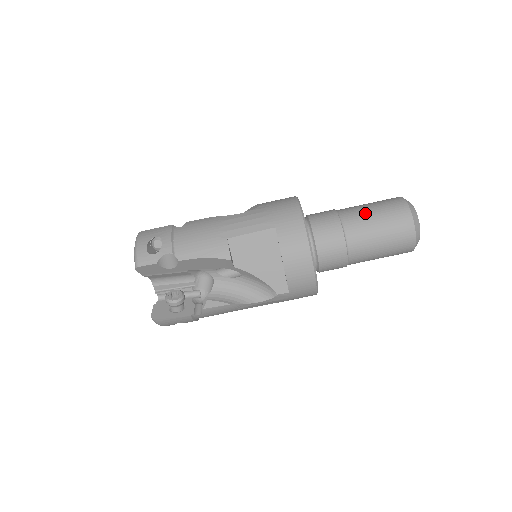
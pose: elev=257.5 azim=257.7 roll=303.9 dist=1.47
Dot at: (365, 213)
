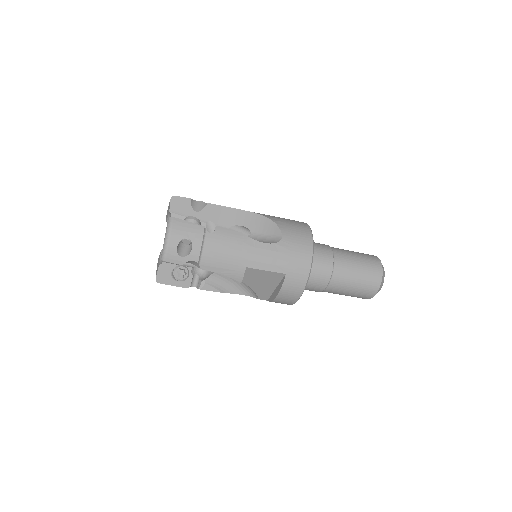
Dot at: (351, 274)
